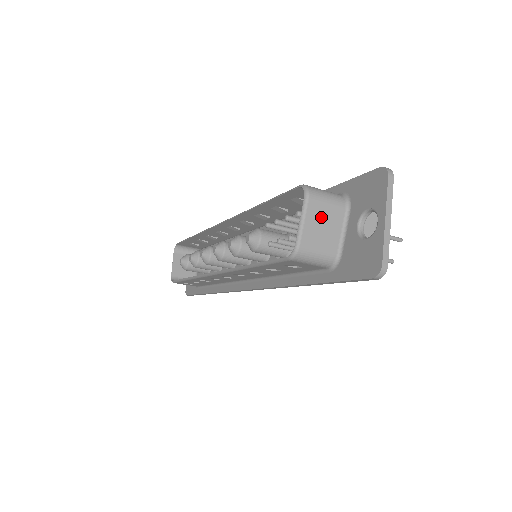
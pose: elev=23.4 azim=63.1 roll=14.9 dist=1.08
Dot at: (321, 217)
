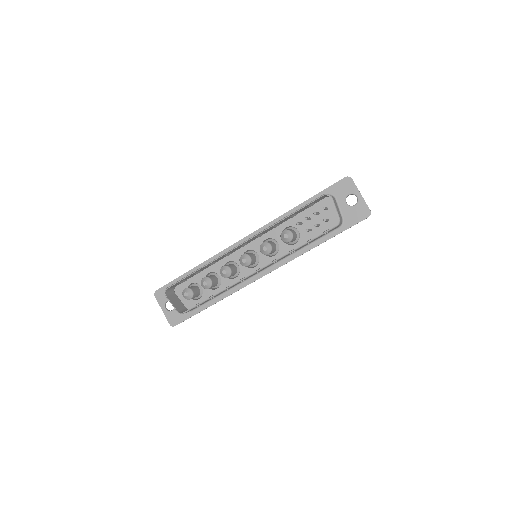
Dot at: (336, 205)
